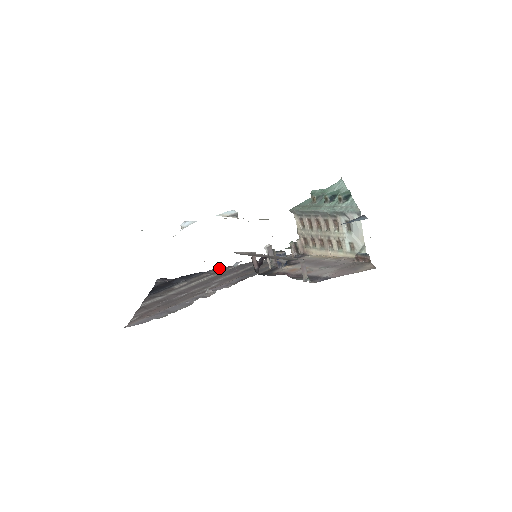
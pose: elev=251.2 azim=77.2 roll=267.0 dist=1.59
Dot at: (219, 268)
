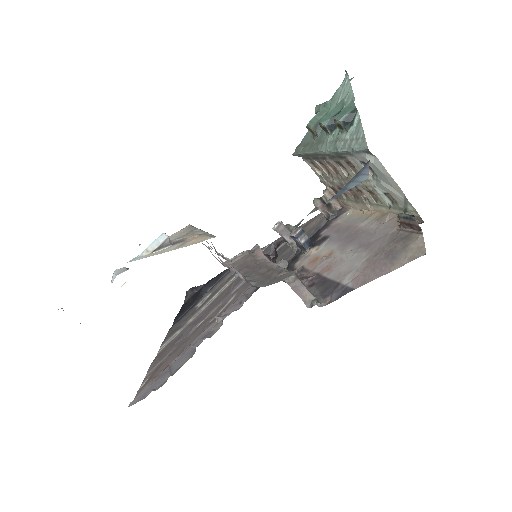
Dot at: occluded
